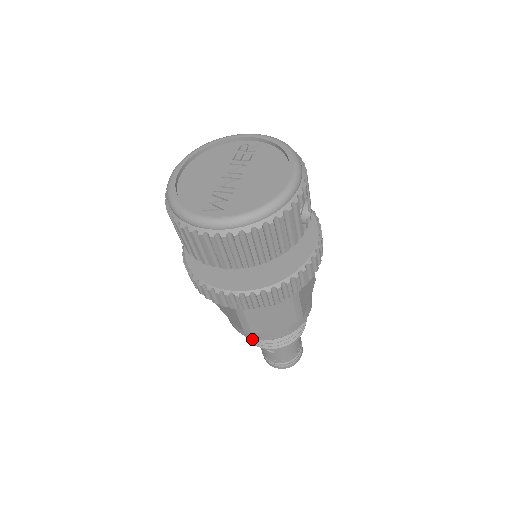
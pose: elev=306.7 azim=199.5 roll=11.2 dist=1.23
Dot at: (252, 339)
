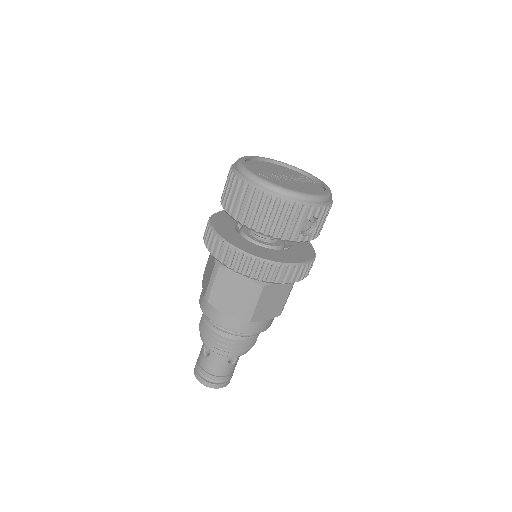
Dot at: (203, 323)
